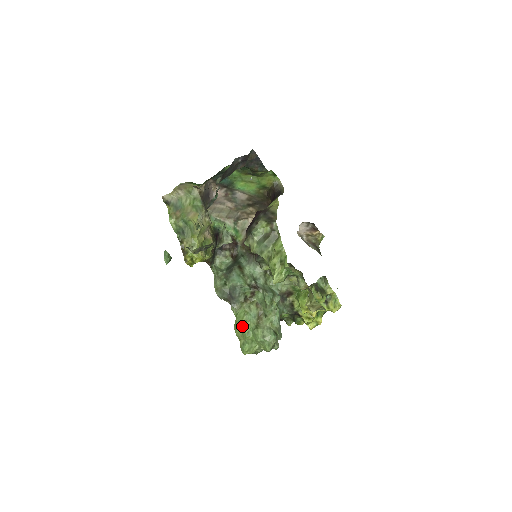
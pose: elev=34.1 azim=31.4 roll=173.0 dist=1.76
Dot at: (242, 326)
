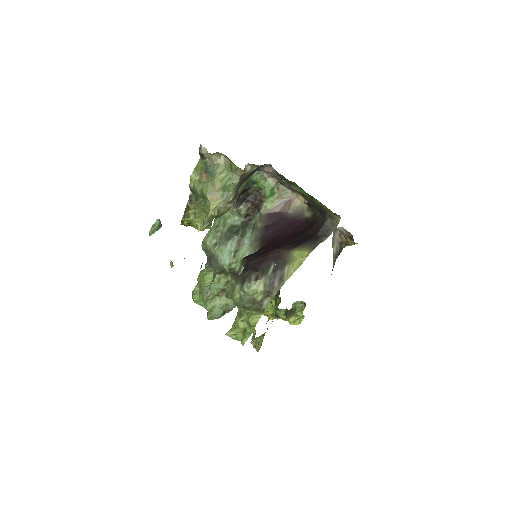
Dot at: (203, 286)
